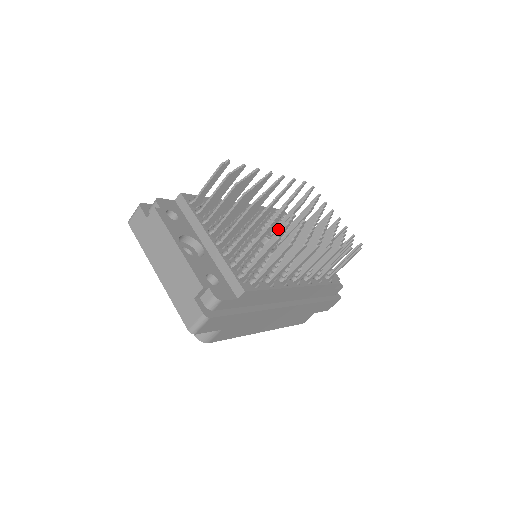
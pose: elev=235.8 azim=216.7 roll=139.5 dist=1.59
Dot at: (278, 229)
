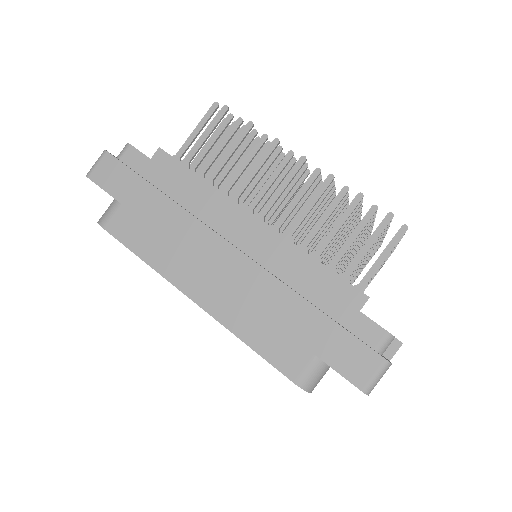
Dot at: occluded
